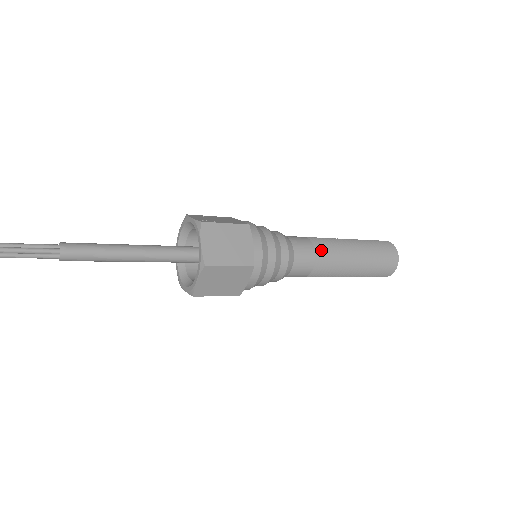
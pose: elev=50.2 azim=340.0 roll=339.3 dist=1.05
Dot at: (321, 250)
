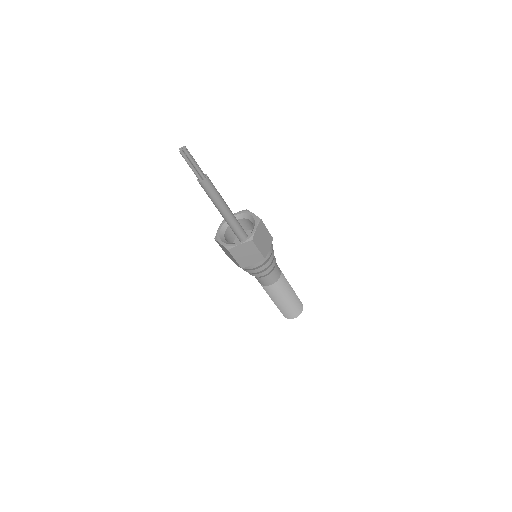
Dot at: (282, 278)
